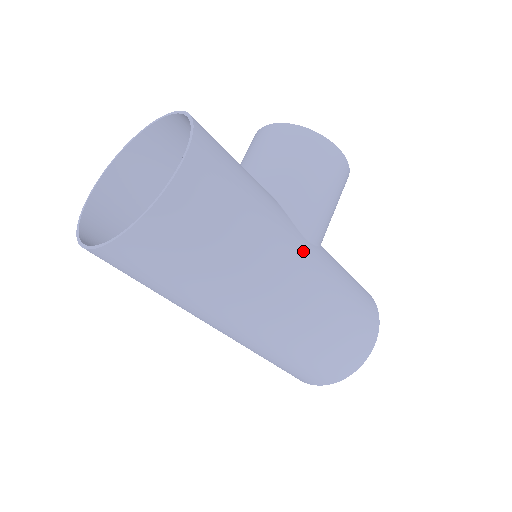
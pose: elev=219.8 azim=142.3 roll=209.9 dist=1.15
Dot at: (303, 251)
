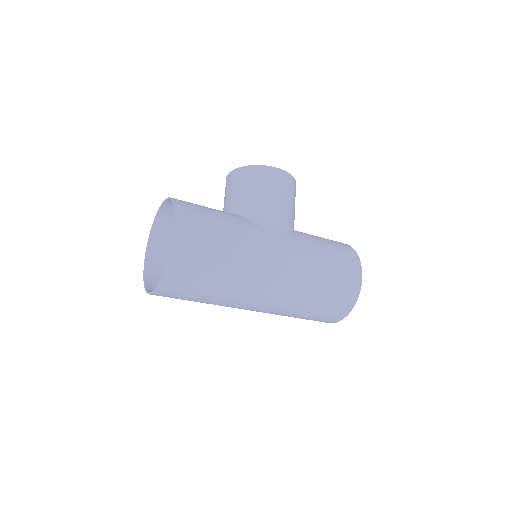
Dot at: (275, 241)
